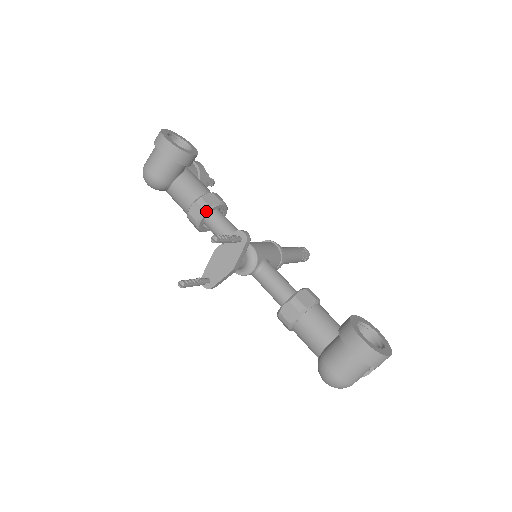
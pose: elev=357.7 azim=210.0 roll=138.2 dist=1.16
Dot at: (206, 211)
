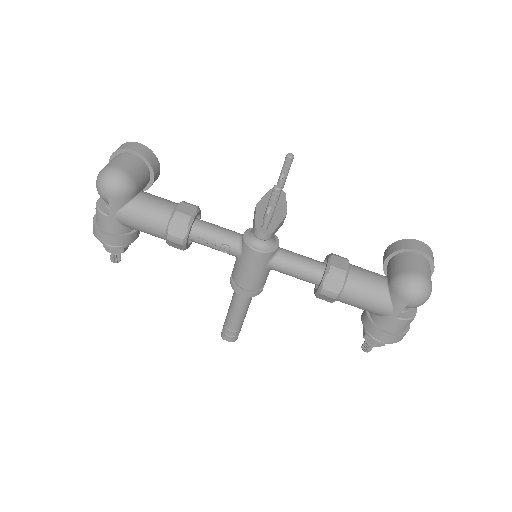
Dot at: (198, 209)
